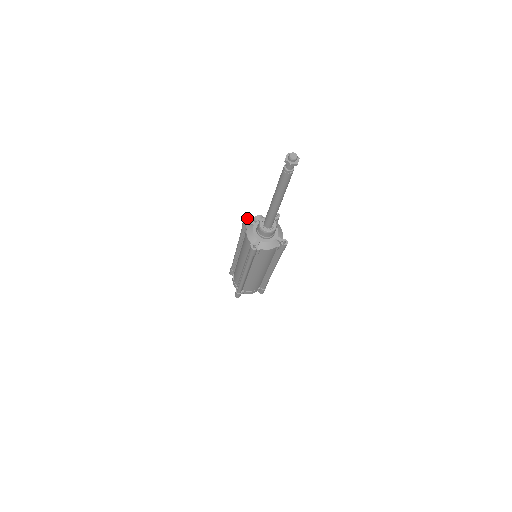
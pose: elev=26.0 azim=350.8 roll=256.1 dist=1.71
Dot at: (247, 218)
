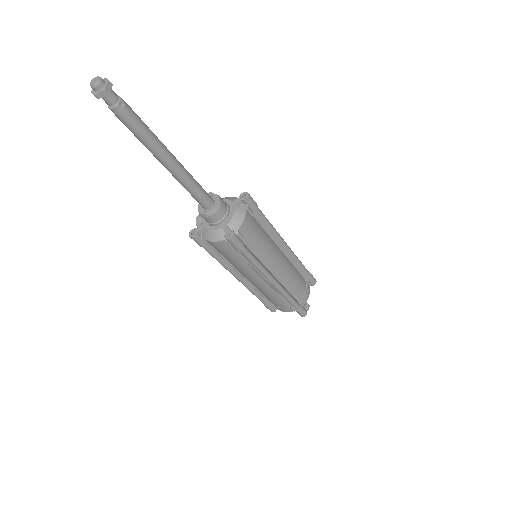
Dot at: (192, 233)
